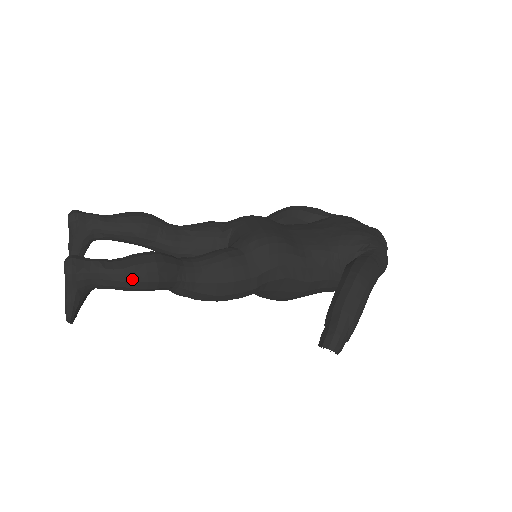
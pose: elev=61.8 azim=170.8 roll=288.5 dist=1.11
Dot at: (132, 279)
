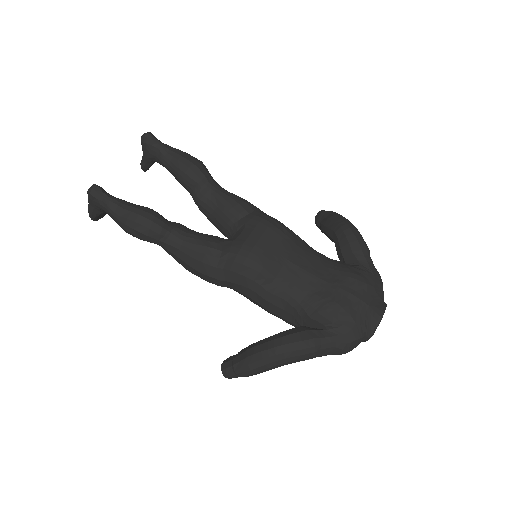
Dot at: (123, 226)
